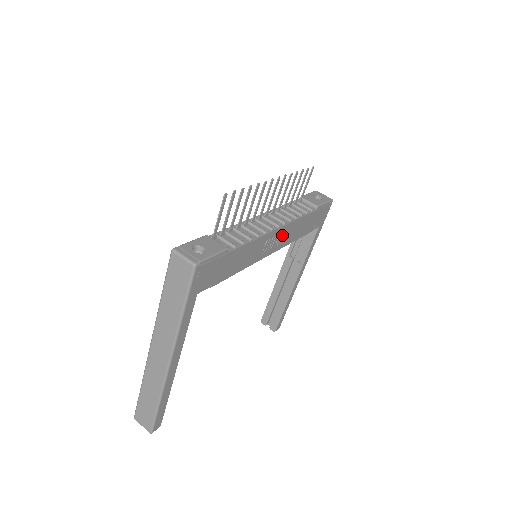
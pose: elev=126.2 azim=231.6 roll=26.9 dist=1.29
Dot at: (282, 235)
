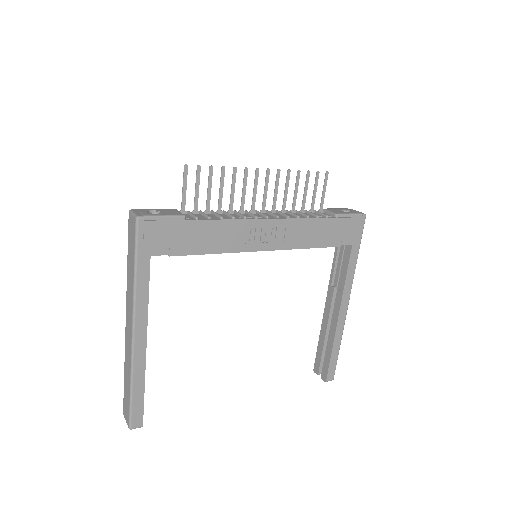
Dot at: (278, 231)
